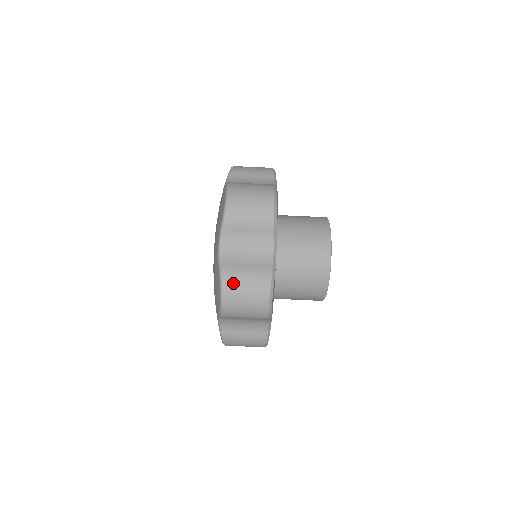
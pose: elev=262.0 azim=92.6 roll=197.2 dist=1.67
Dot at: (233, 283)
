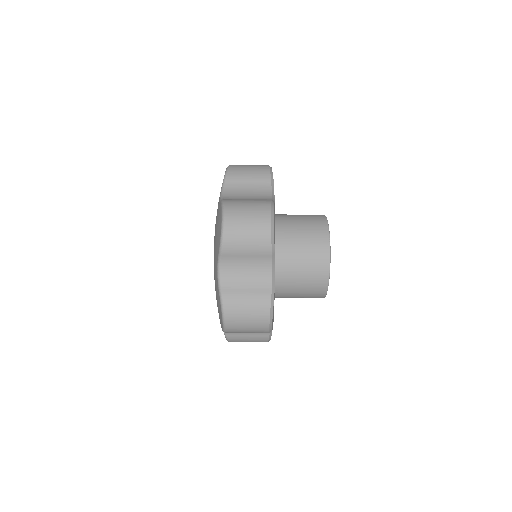
Dot at: (234, 206)
